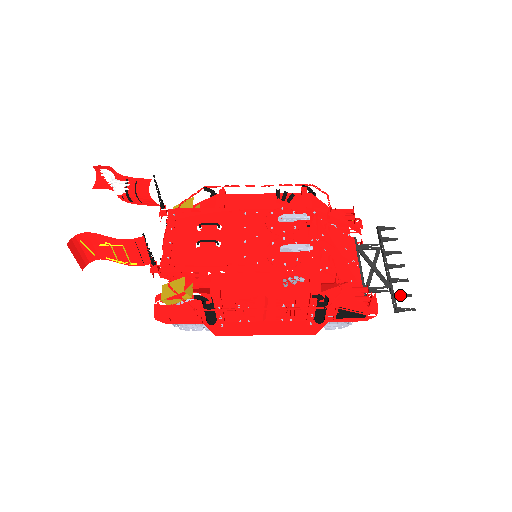
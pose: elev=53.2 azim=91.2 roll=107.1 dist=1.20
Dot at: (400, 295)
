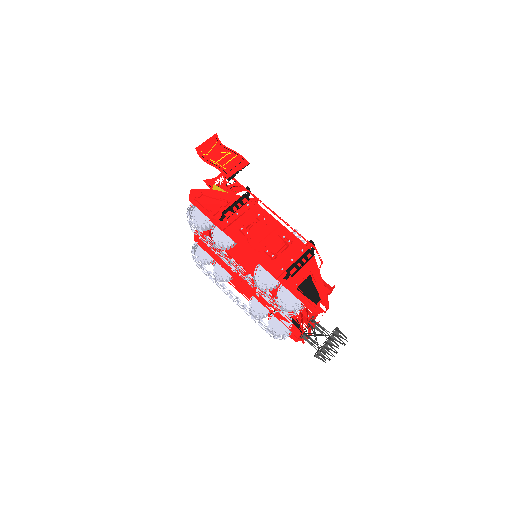
Dot at: occluded
